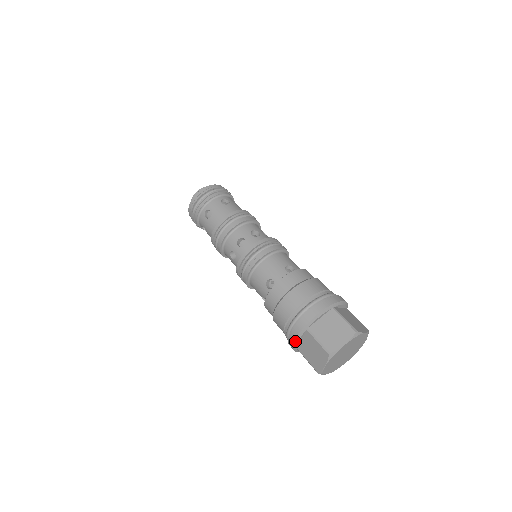
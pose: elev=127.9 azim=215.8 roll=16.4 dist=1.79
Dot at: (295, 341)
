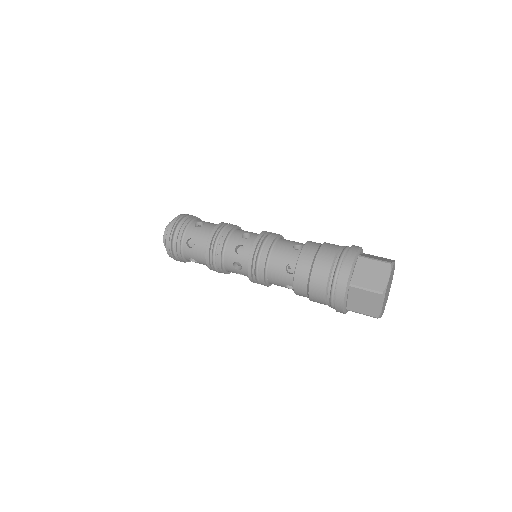
Dot at: (344, 302)
